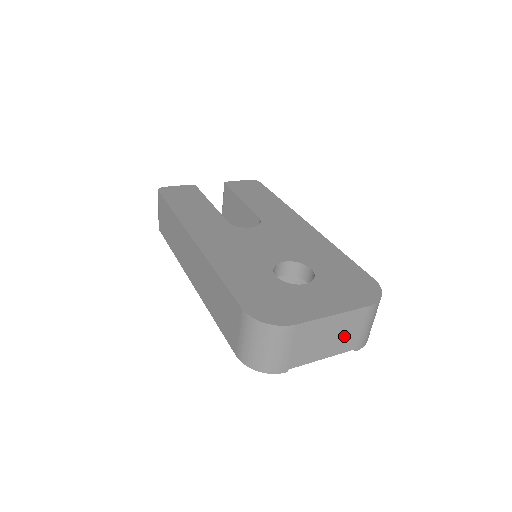
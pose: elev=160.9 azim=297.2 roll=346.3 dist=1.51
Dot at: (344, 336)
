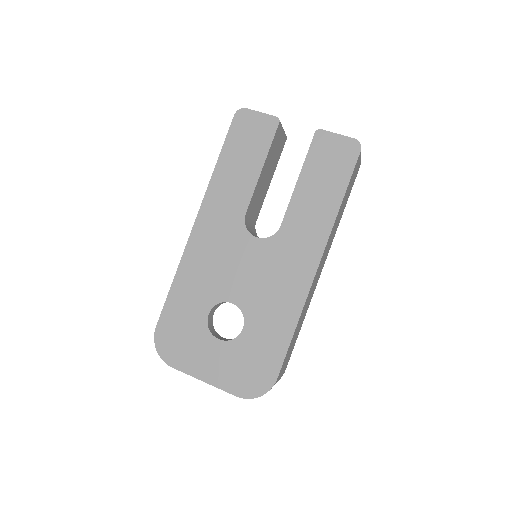
Dot at: occluded
